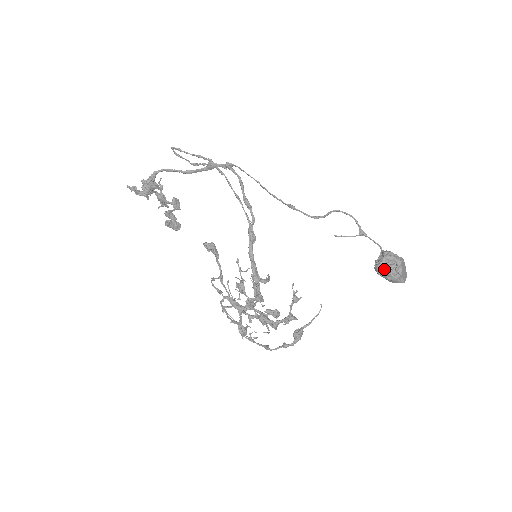
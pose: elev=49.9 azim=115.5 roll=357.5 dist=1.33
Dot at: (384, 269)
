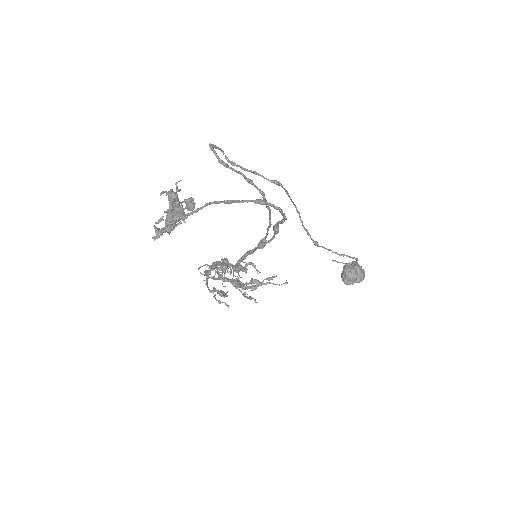
Dot at: occluded
